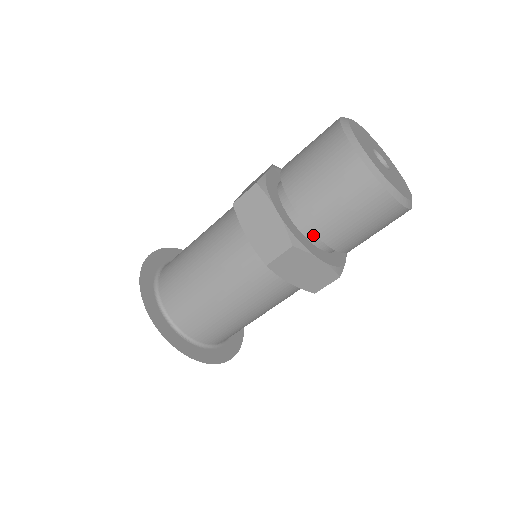
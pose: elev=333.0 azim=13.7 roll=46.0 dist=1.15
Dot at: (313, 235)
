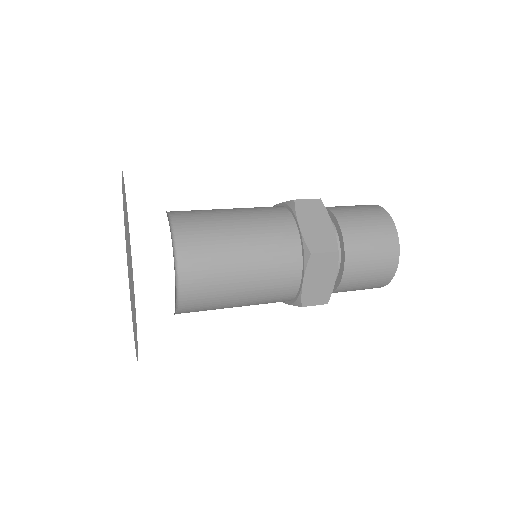
Dot at: occluded
